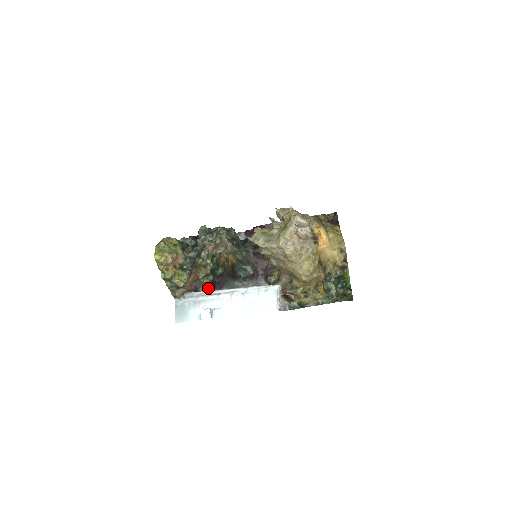
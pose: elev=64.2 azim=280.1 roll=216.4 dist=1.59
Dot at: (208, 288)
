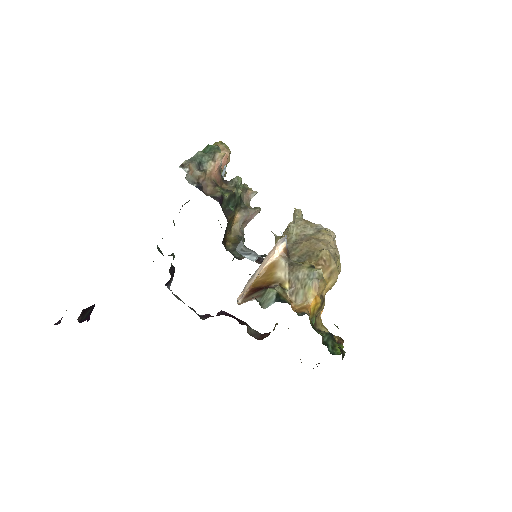
Dot at: (212, 197)
